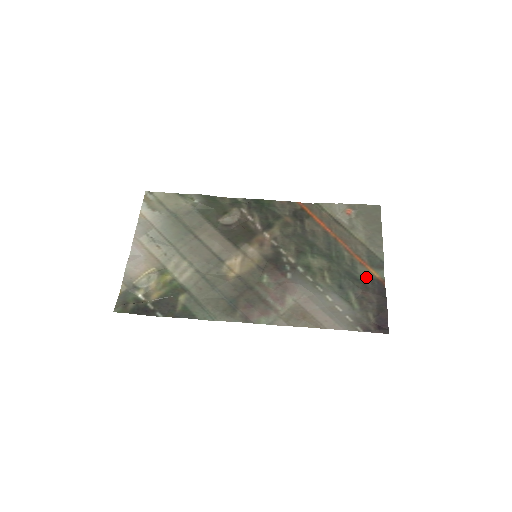
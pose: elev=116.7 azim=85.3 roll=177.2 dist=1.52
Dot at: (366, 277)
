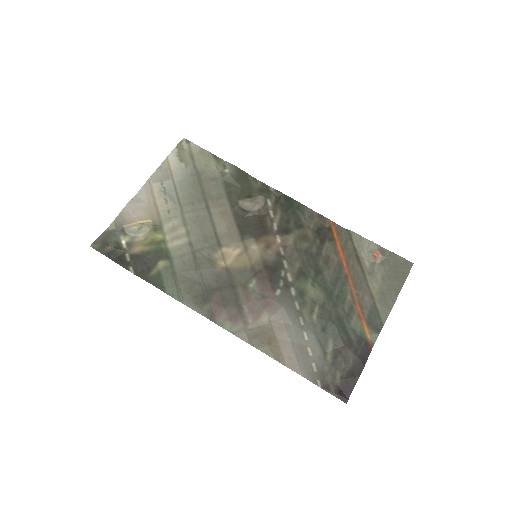
Dot at: (356, 332)
